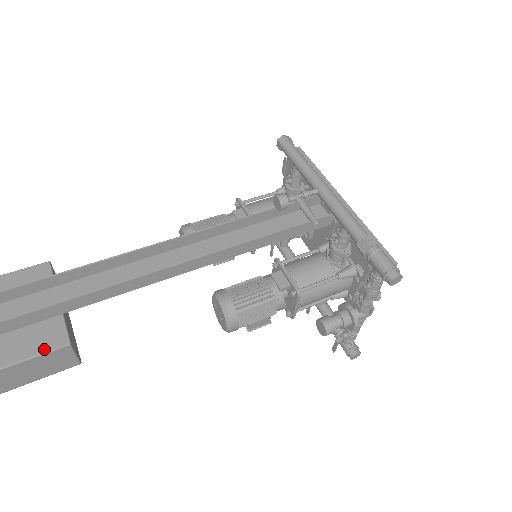
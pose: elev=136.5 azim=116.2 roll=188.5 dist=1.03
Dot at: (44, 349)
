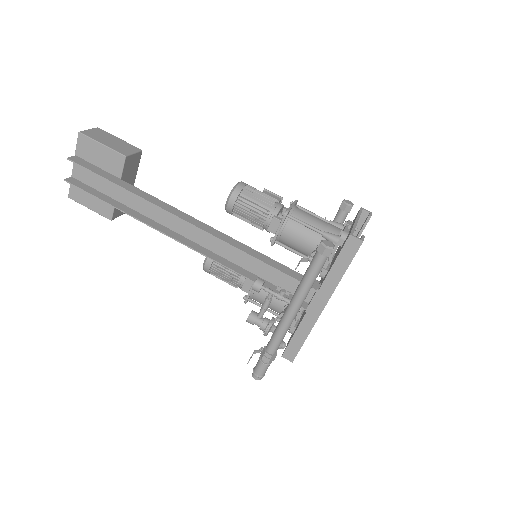
Dot at: (99, 212)
